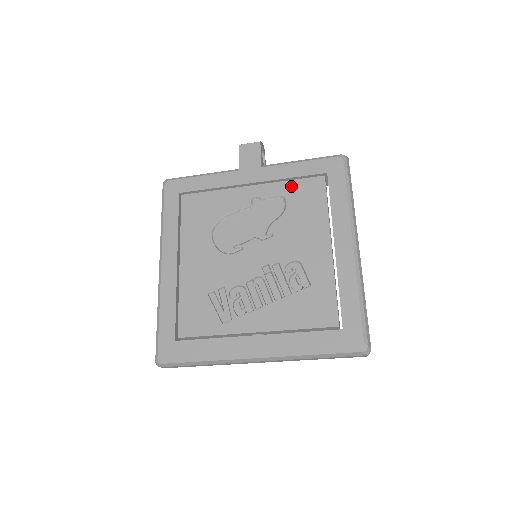
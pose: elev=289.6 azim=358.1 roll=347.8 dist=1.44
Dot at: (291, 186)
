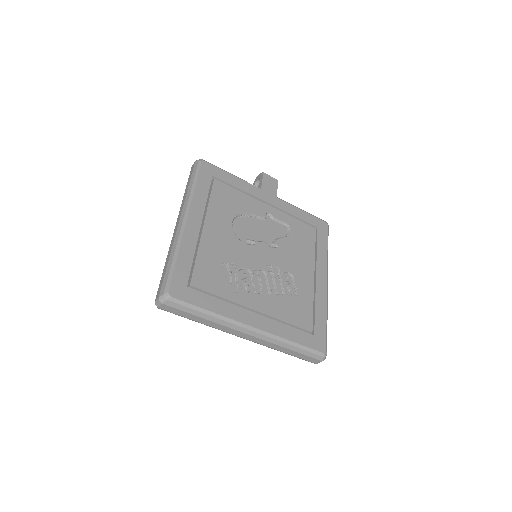
Dot at: (294, 222)
